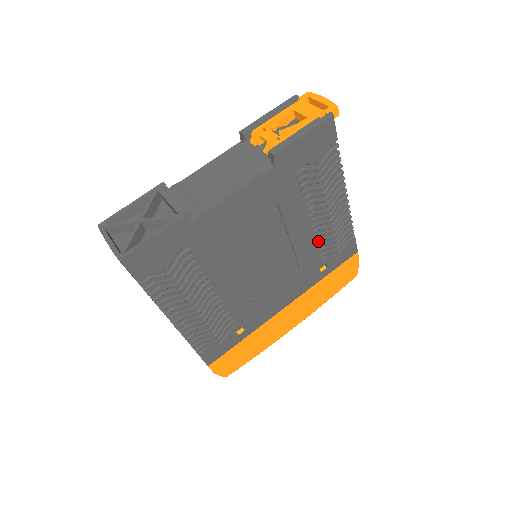
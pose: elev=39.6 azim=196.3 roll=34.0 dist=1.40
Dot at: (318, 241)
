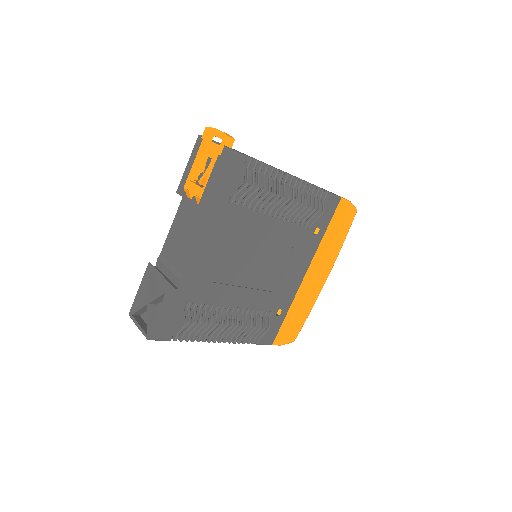
Dot at: (294, 221)
